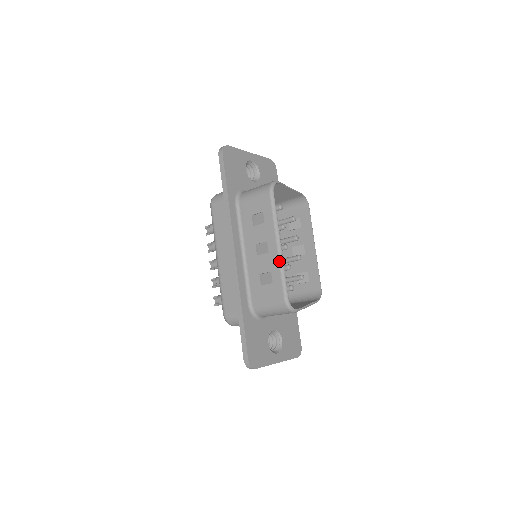
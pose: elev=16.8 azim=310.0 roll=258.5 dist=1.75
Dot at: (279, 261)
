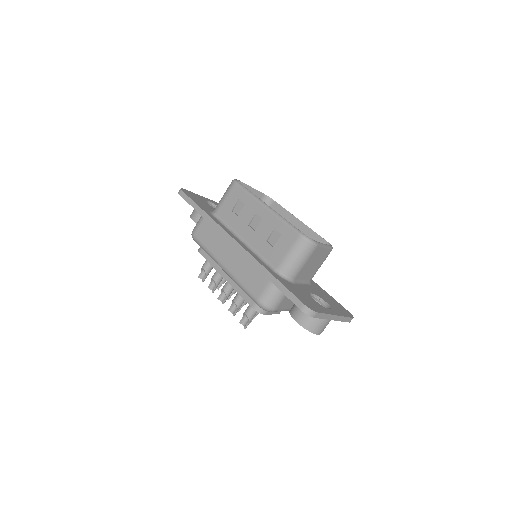
Dot at: (275, 215)
